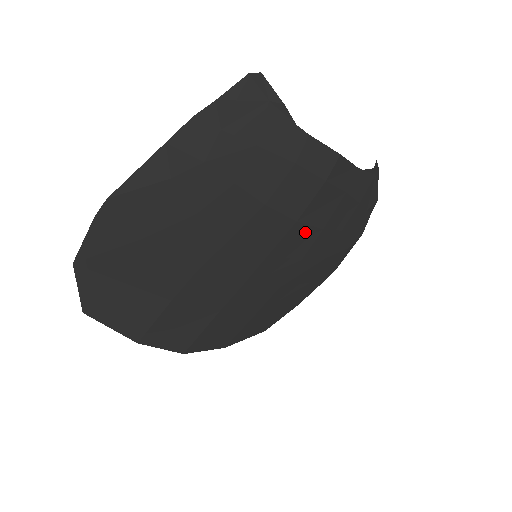
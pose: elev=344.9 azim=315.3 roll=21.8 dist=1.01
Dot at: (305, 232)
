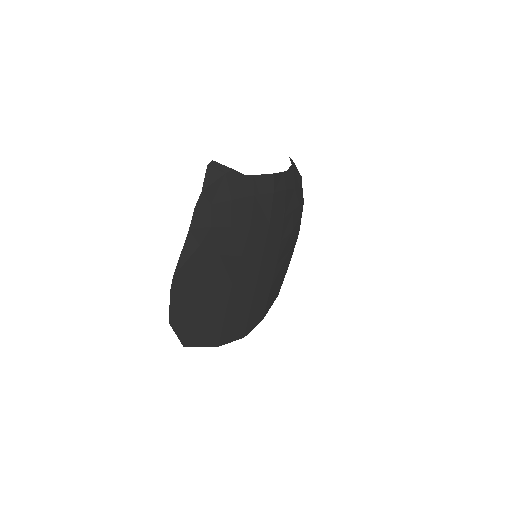
Dot at: (276, 226)
